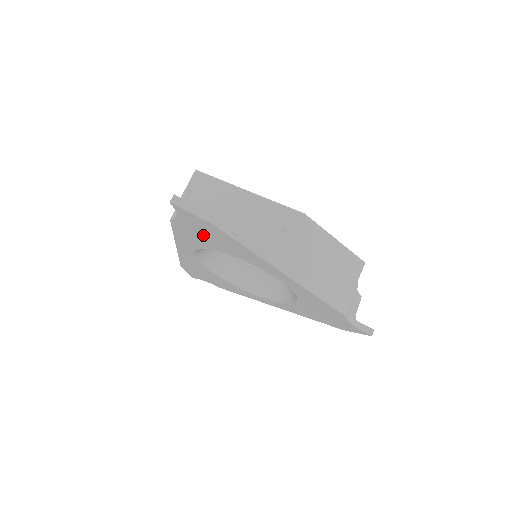
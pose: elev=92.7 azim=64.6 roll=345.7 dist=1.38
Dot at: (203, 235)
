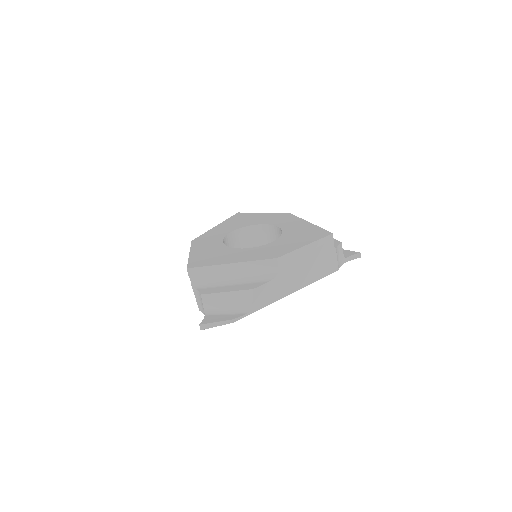
Dot at: occluded
